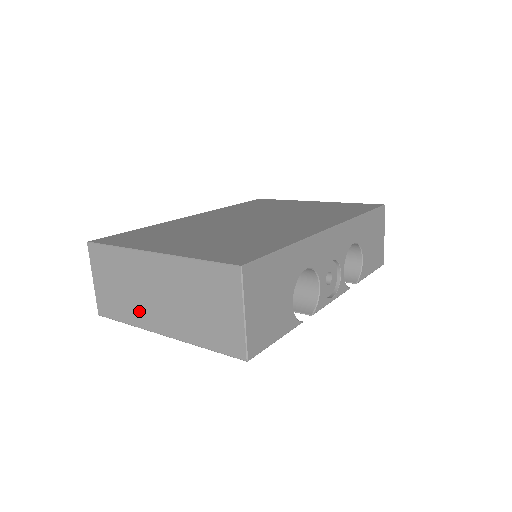
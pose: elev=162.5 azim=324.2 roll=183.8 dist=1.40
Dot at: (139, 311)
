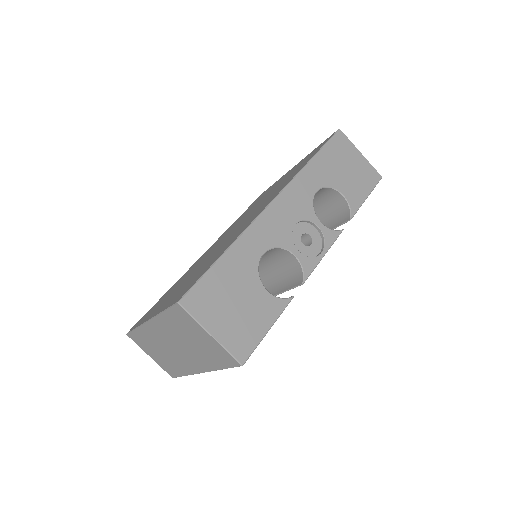
Dot at: (180, 364)
